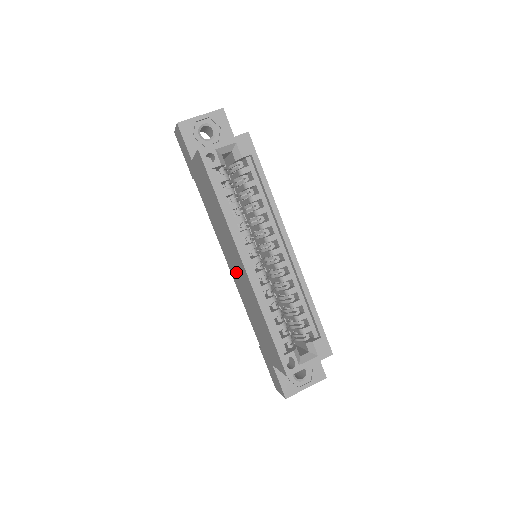
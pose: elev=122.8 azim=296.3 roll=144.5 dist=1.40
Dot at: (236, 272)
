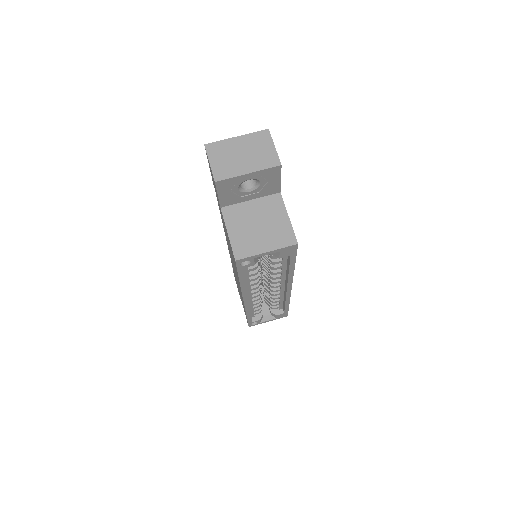
Dot at: occluded
